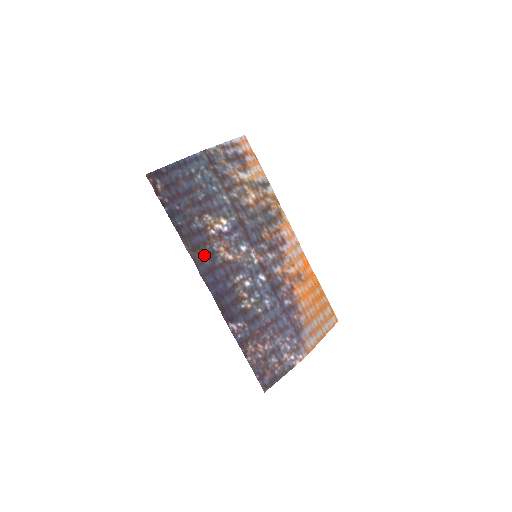
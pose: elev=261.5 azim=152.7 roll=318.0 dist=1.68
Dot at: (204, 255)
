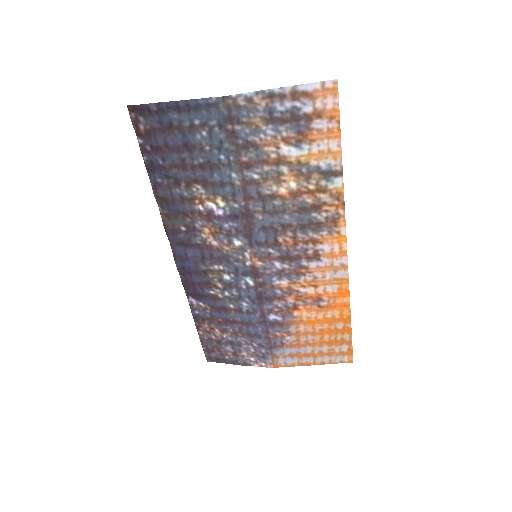
Dot at: (179, 227)
